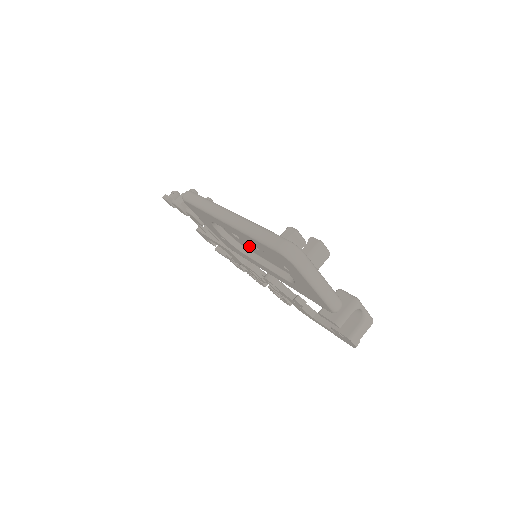
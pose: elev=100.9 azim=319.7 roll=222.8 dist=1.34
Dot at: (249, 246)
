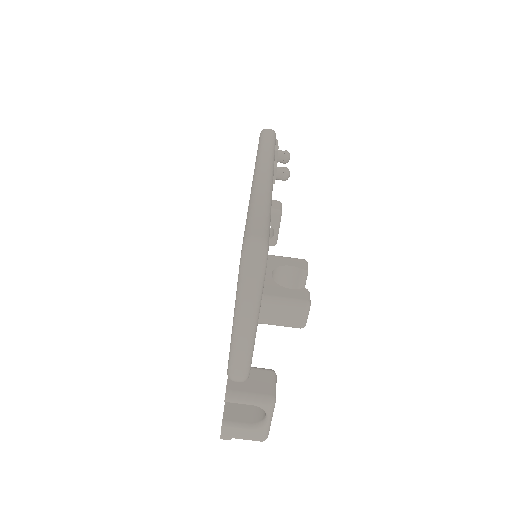
Dot at: occluded
